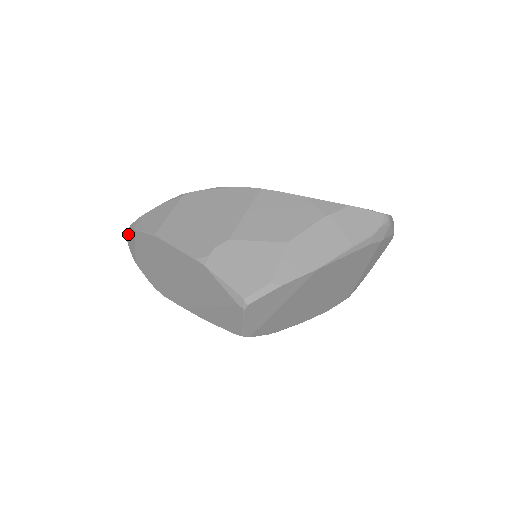
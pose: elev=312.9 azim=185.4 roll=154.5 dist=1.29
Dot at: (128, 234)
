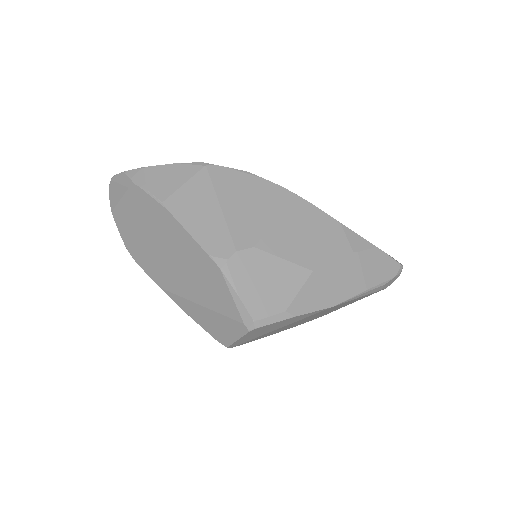
Dot at: (116, 178)
